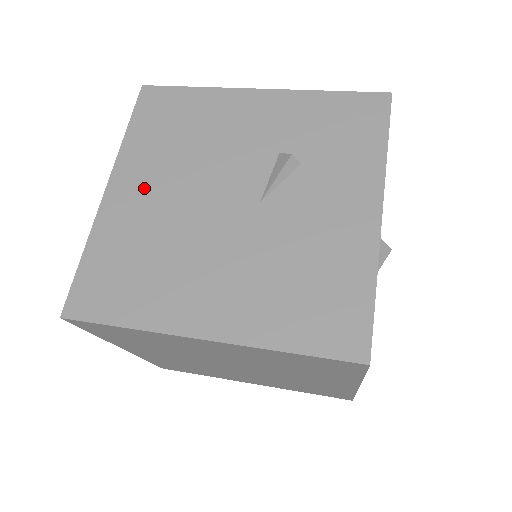
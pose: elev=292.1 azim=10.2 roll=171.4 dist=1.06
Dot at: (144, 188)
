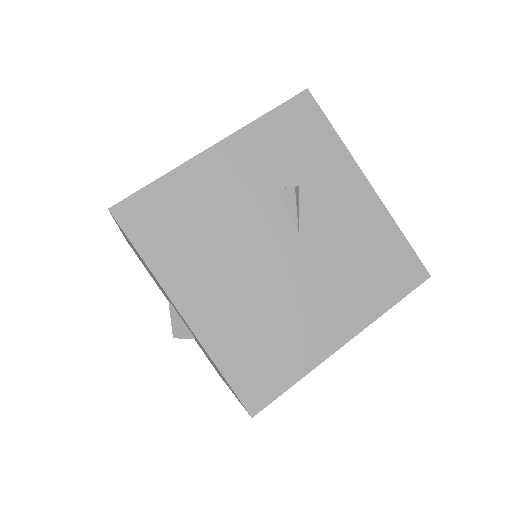
Dot at: (210, 290)
